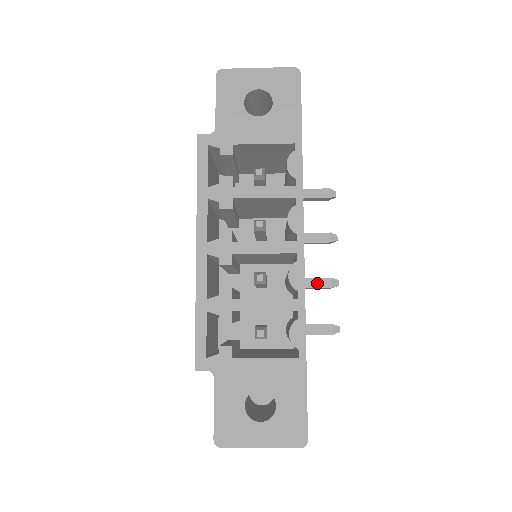
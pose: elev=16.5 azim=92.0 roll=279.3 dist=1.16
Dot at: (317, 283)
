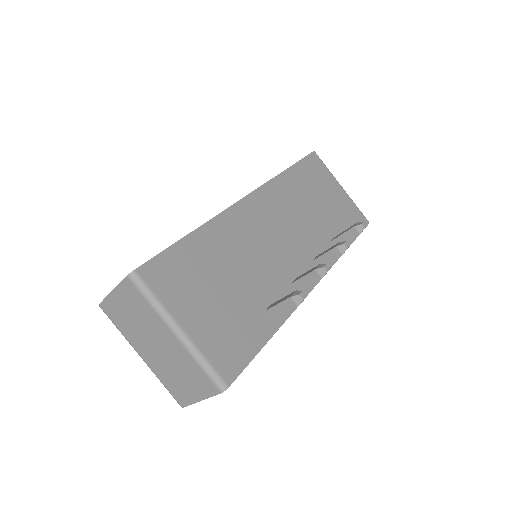
Dot at: (307, 273)
